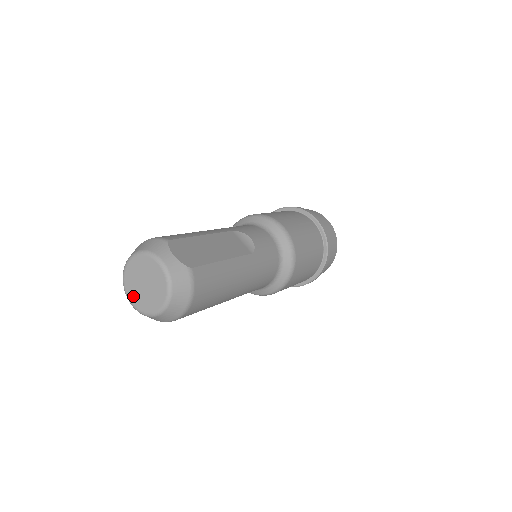
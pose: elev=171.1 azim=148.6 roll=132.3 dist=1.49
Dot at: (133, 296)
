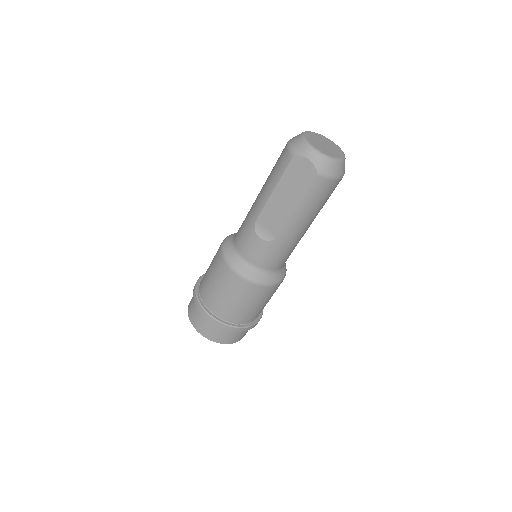
Dot at: (317, 146)
